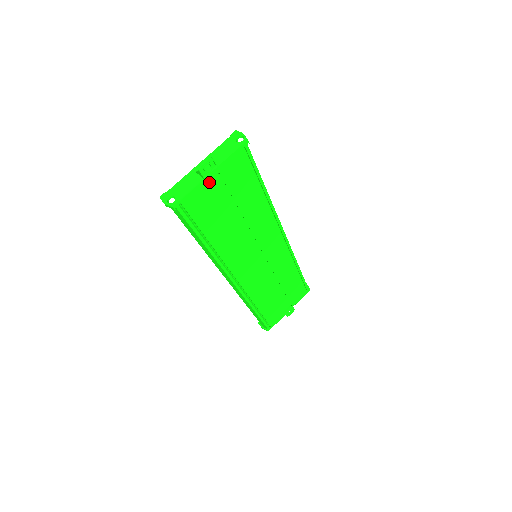
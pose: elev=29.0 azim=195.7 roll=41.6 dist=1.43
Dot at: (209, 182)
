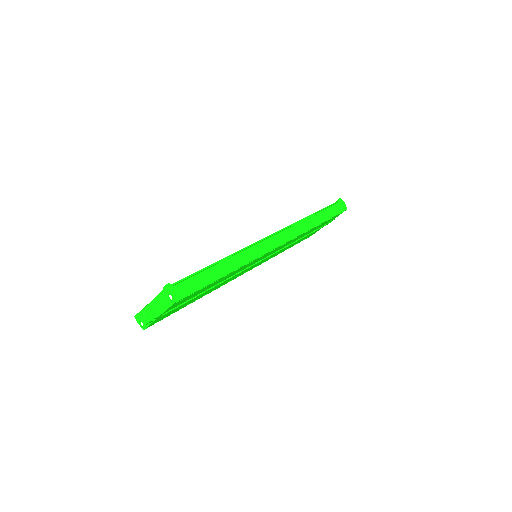
Dot at: occluded
